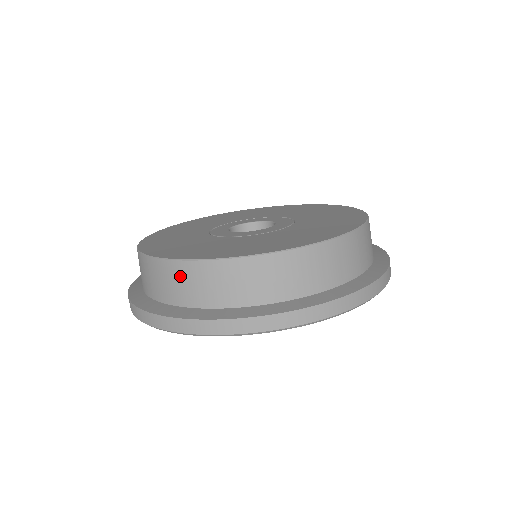
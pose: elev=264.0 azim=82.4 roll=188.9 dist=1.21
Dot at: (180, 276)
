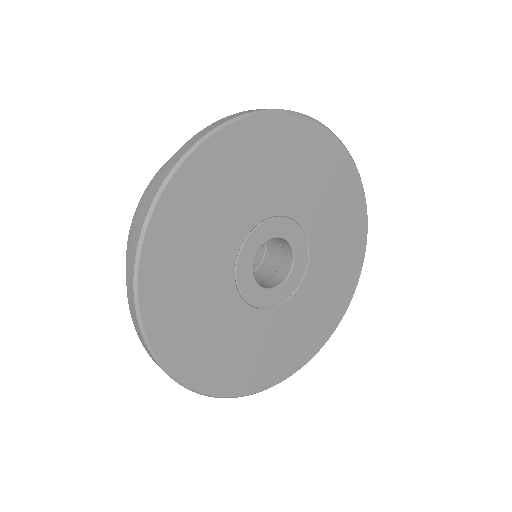
Dot at: occluded
